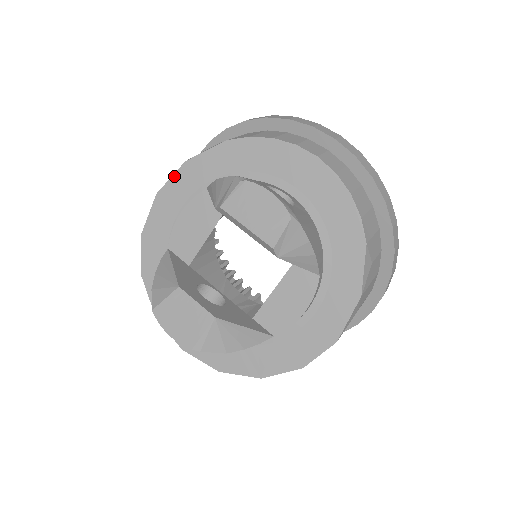
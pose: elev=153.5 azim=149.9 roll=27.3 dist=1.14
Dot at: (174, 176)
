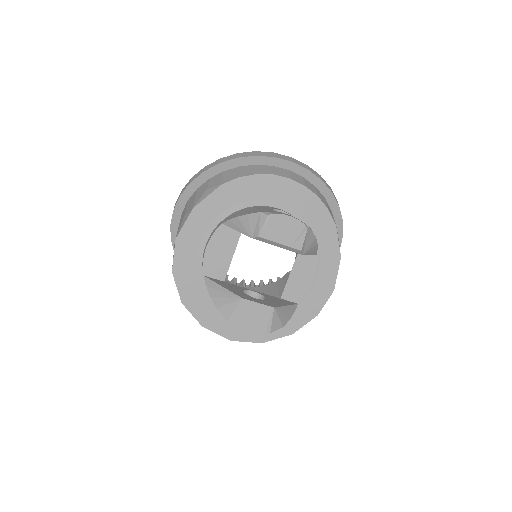
Dot at: (187, 222)
